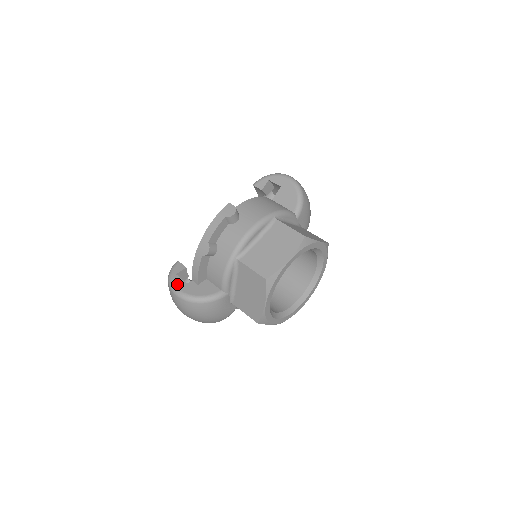
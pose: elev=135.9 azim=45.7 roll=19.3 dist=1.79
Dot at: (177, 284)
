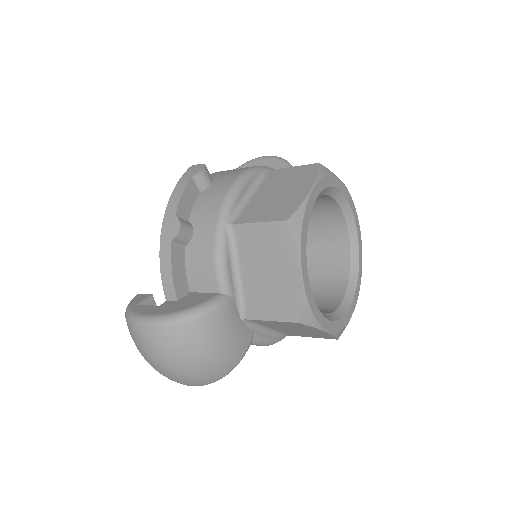
Dot at: (142, 311)
